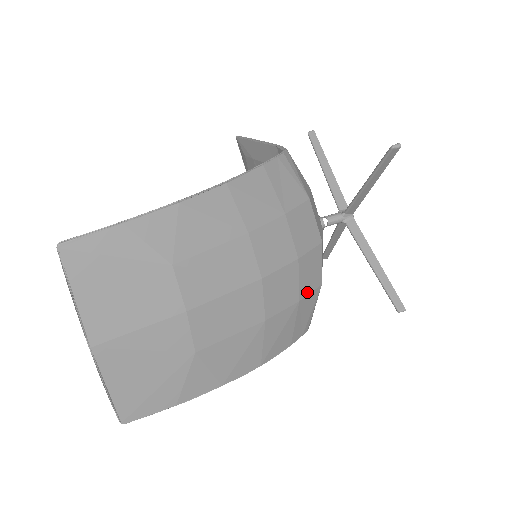
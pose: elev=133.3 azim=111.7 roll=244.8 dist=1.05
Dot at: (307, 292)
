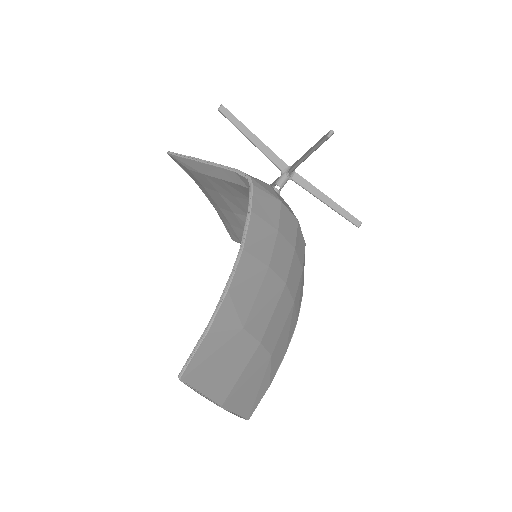
Dot at: (303, 259)
